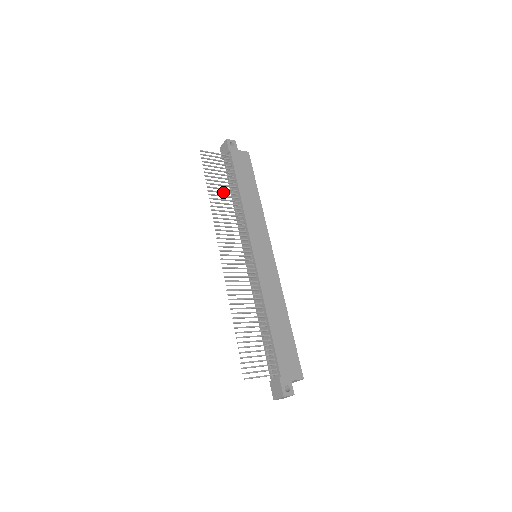
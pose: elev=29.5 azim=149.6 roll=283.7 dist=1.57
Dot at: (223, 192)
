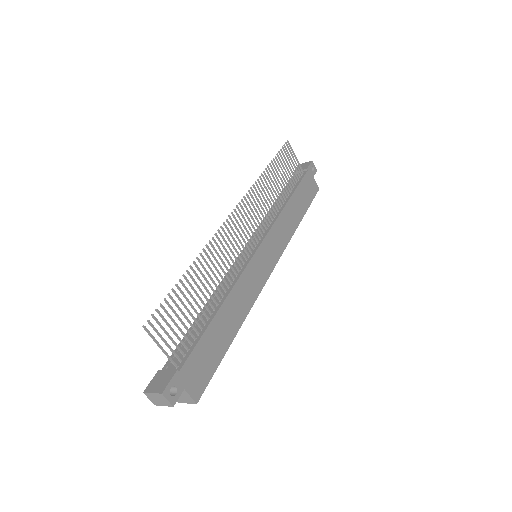
Dot at: (277, 183)
